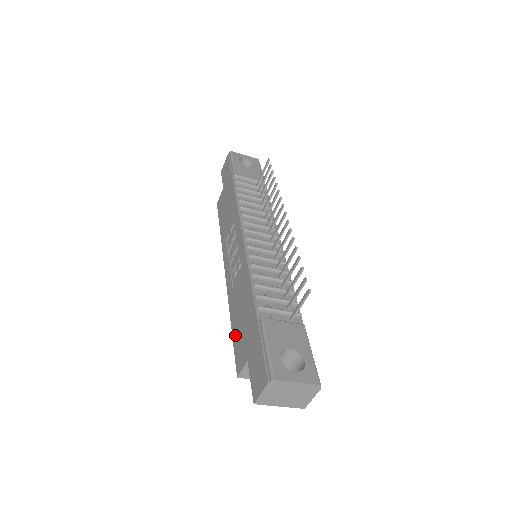
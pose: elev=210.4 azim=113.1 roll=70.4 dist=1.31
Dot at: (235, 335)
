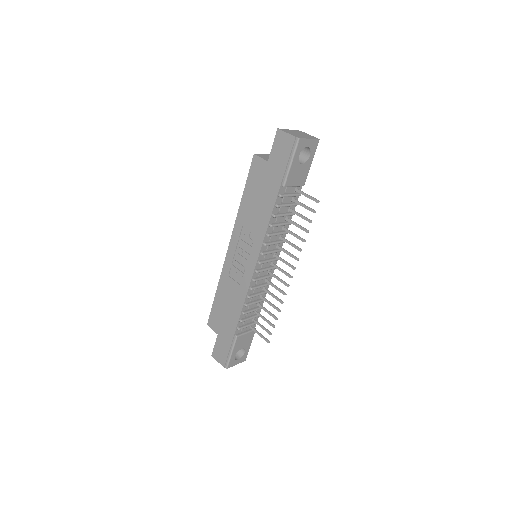
Dot at: (216, 305)
